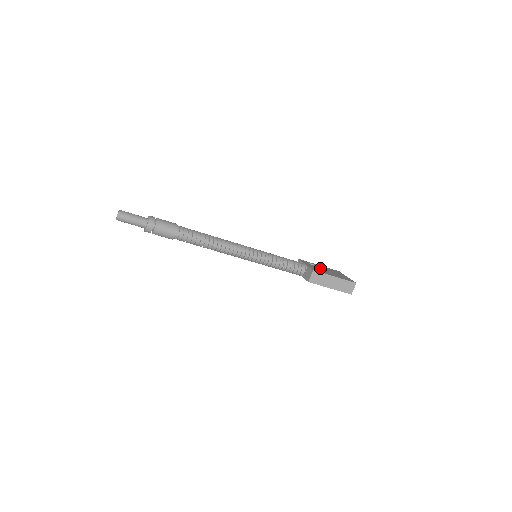
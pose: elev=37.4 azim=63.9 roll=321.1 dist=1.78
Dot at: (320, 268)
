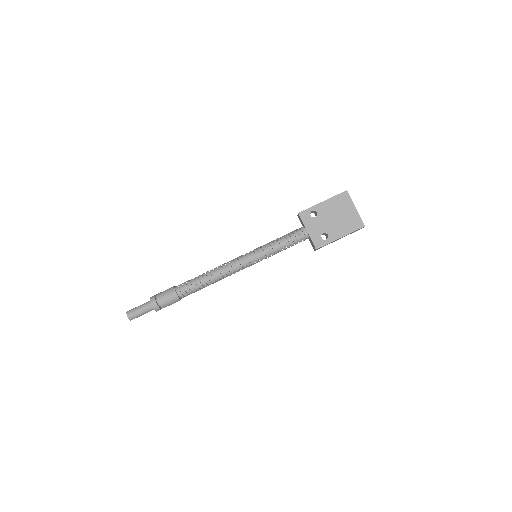
Dot at: occluded
